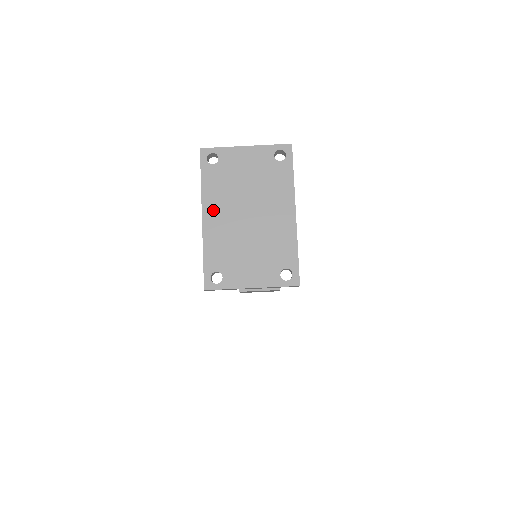
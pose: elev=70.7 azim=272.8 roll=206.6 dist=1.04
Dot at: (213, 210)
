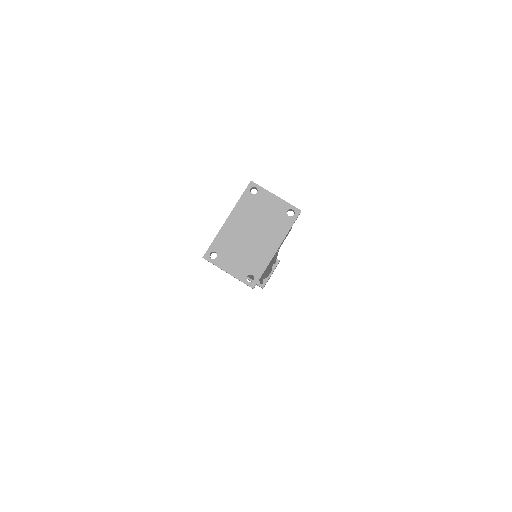
Dot at: (235, 218)
